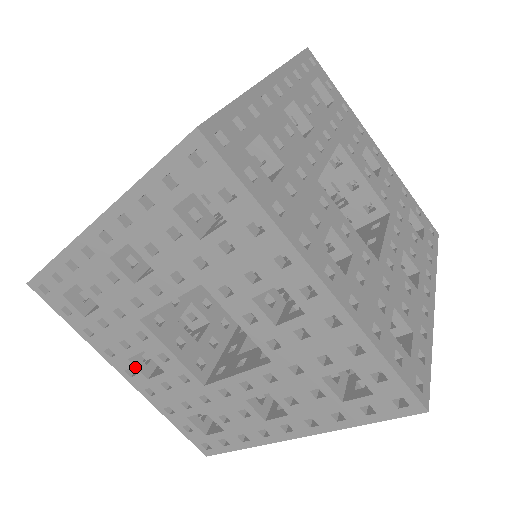
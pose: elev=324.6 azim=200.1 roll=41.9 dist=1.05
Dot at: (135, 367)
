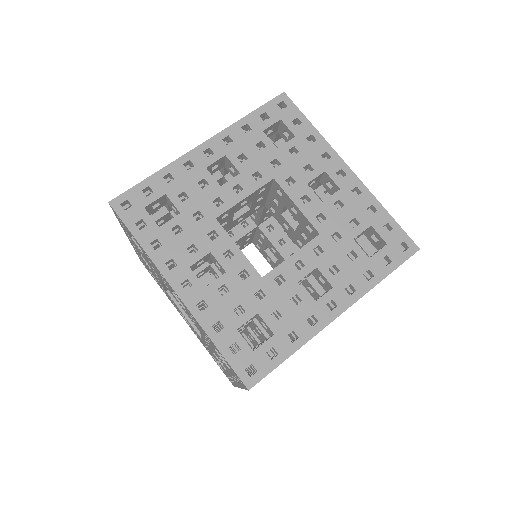
Dot at: occluded
